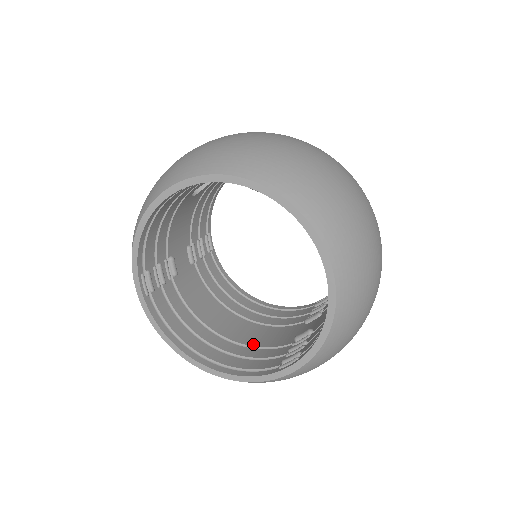
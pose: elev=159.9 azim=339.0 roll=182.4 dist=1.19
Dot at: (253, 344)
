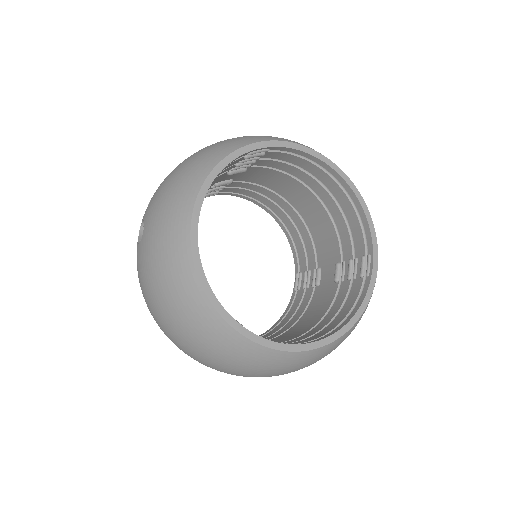
Dot at: (318, 319)
